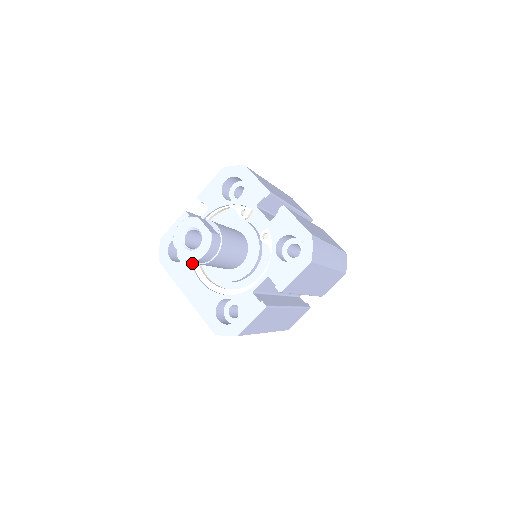
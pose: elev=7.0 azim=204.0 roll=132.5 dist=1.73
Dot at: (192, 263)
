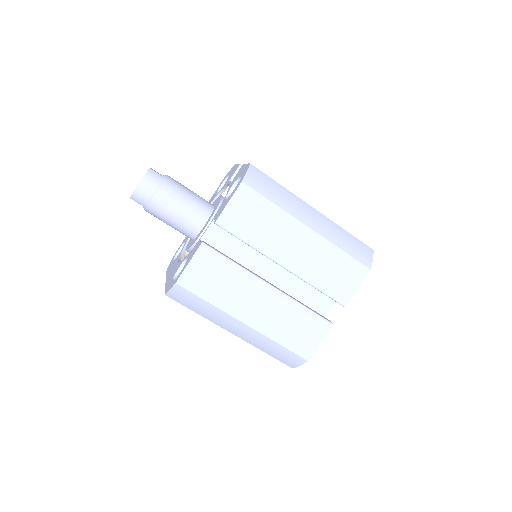
Dot at: (181, 253)
